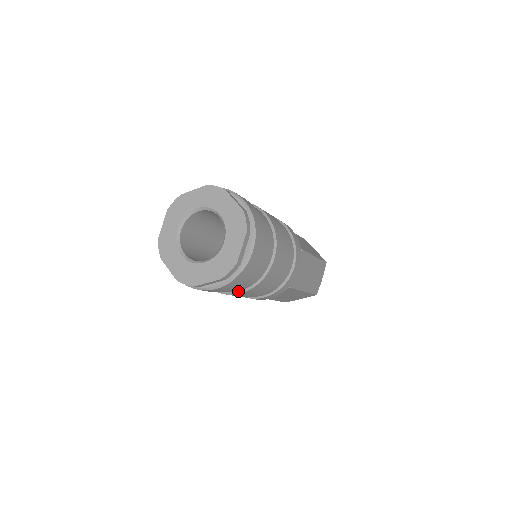
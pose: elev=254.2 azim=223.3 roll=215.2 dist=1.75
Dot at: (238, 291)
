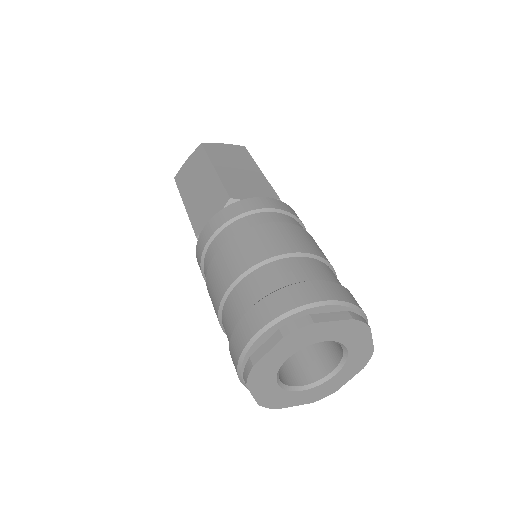
Dot at: occluded
